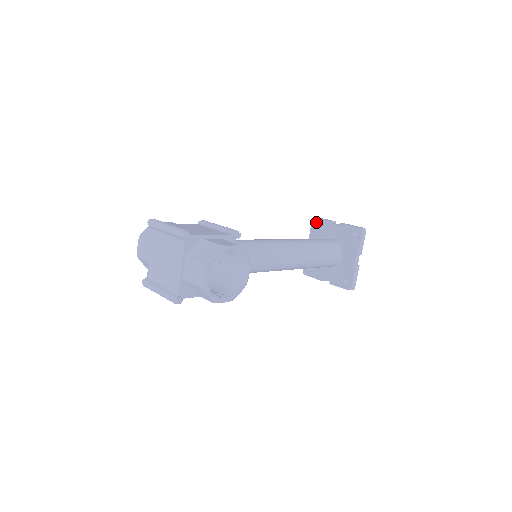
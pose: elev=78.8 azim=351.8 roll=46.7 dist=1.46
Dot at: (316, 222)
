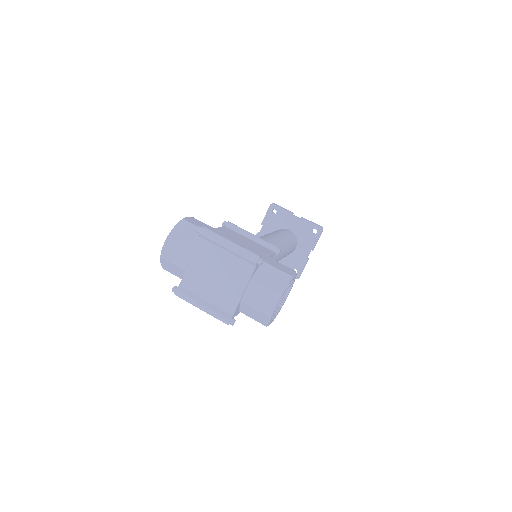
Dot at: occluded
